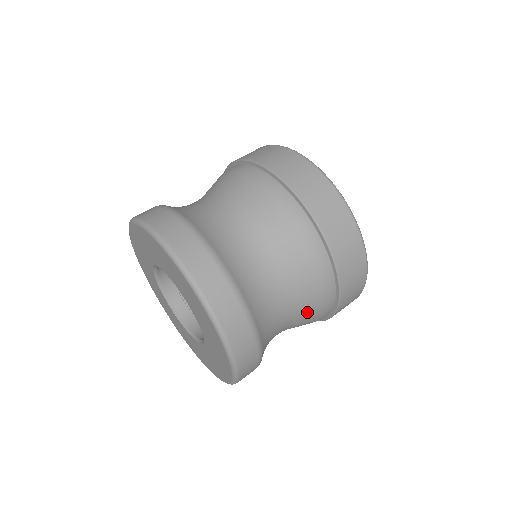
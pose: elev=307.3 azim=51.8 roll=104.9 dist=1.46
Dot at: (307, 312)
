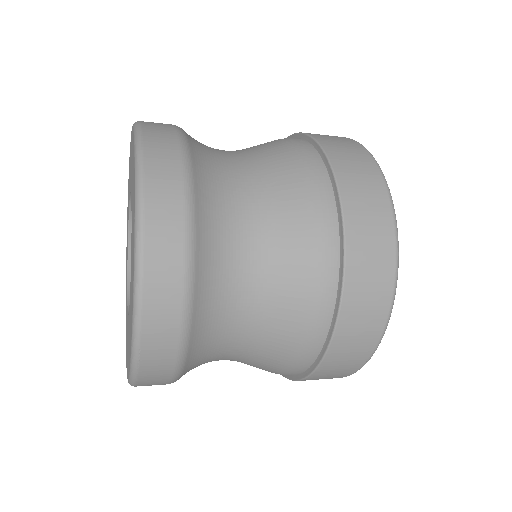
Dot at: (277, 341)
